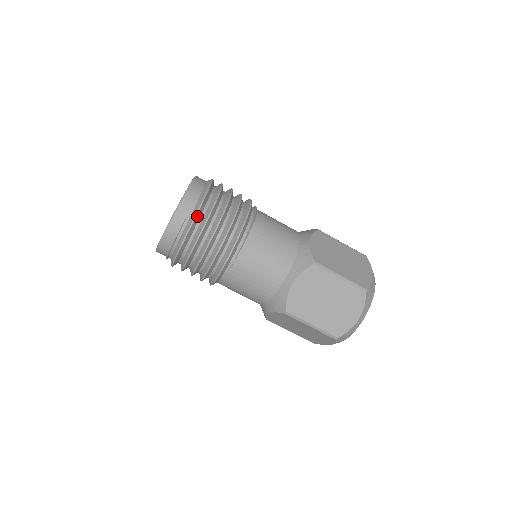
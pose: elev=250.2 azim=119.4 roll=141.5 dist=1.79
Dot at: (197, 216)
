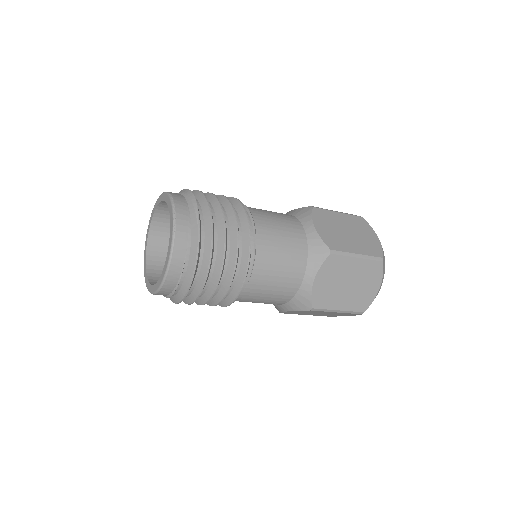
Dot at: (199, 248)
